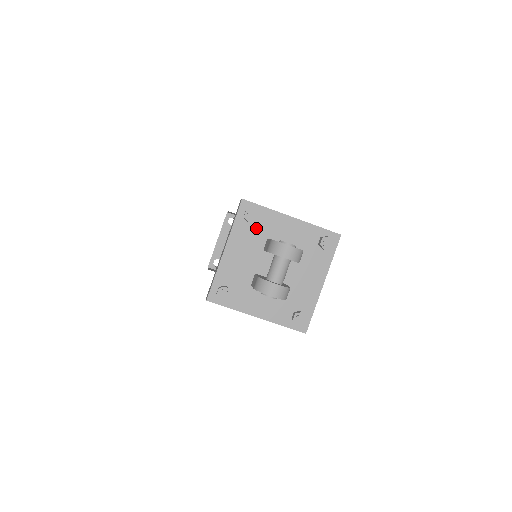
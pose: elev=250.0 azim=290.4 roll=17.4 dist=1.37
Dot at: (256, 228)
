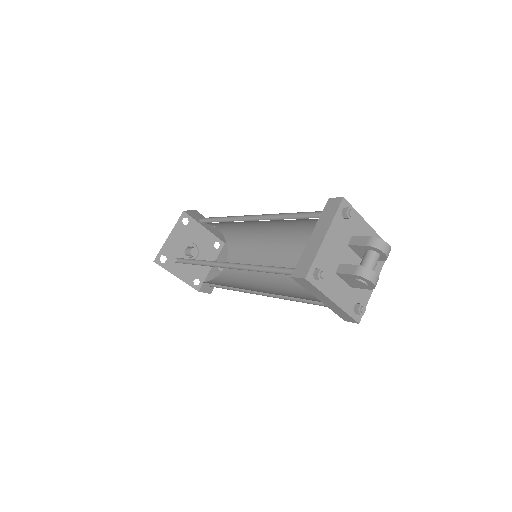
Dot at: (347, 225)
